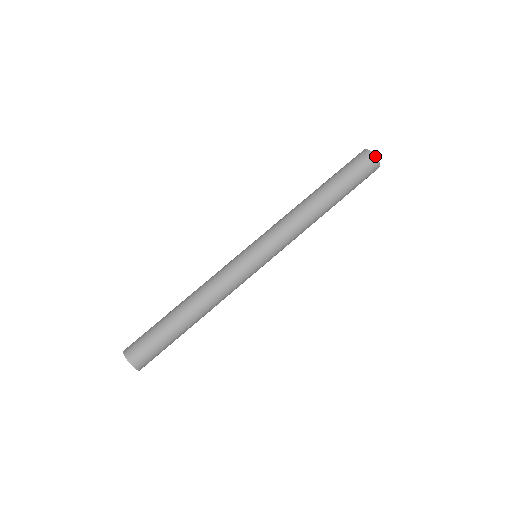
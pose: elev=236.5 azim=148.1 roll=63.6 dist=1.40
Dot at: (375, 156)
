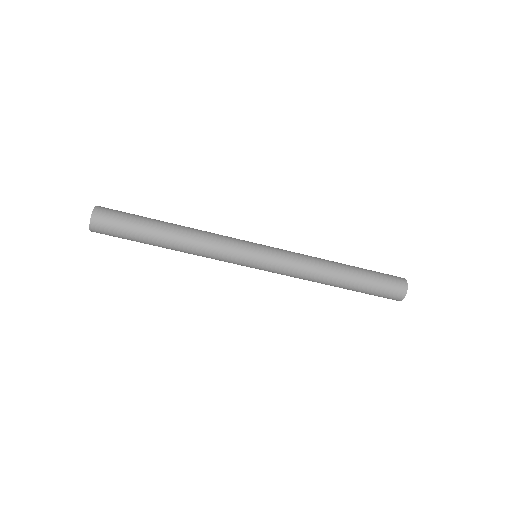
Dot at: (406, 293)
